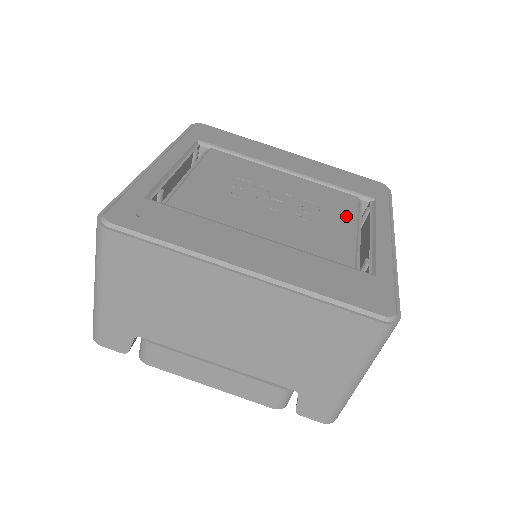
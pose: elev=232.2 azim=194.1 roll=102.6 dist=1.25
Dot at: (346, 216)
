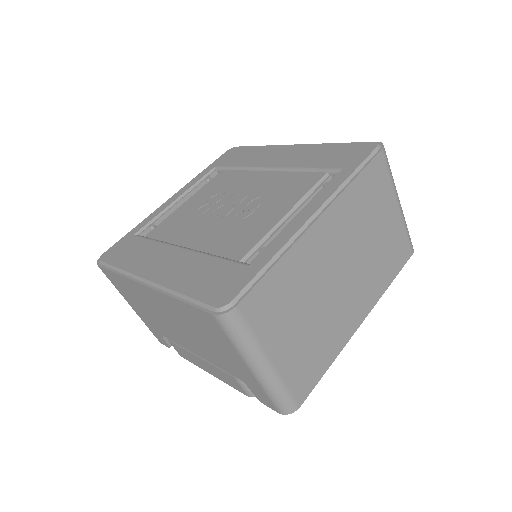
Dot at: (287, 202)
